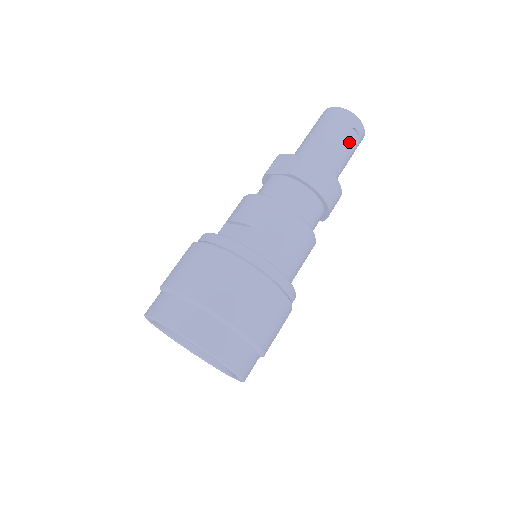
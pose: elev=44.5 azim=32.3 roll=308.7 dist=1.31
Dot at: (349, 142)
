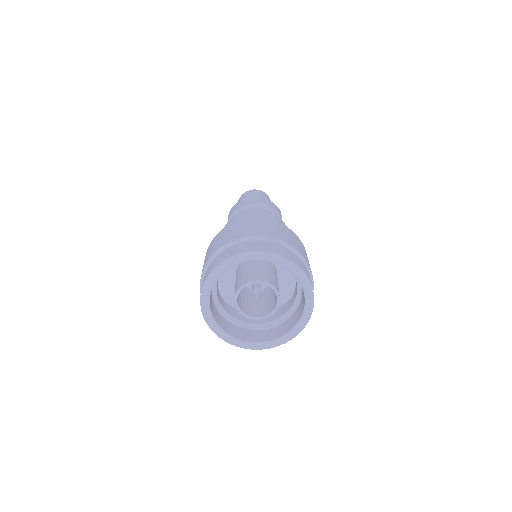
Dot at: occluded
